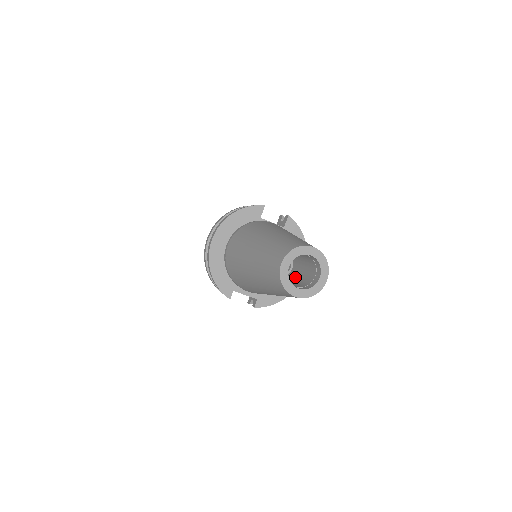
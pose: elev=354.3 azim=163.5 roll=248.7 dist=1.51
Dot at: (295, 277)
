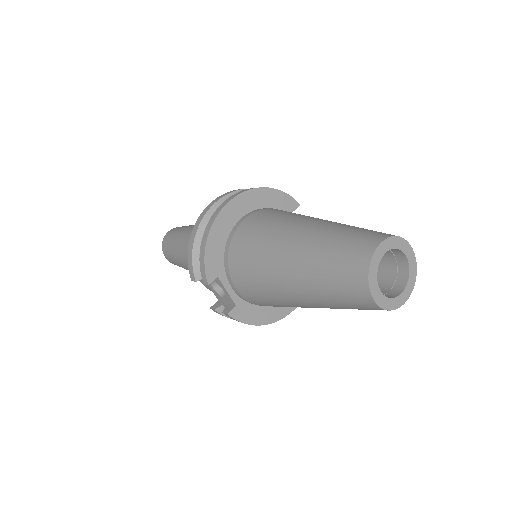
Dot at: occluded
